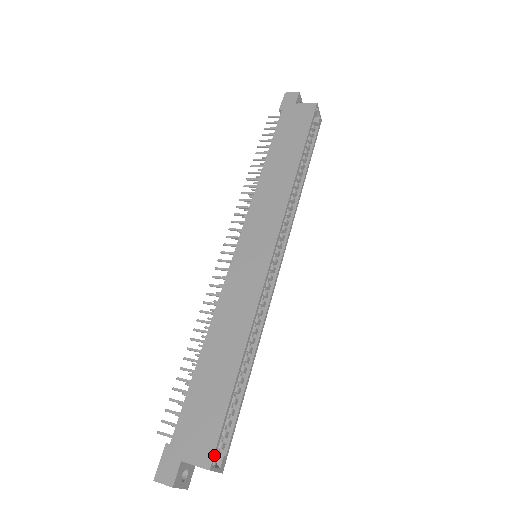
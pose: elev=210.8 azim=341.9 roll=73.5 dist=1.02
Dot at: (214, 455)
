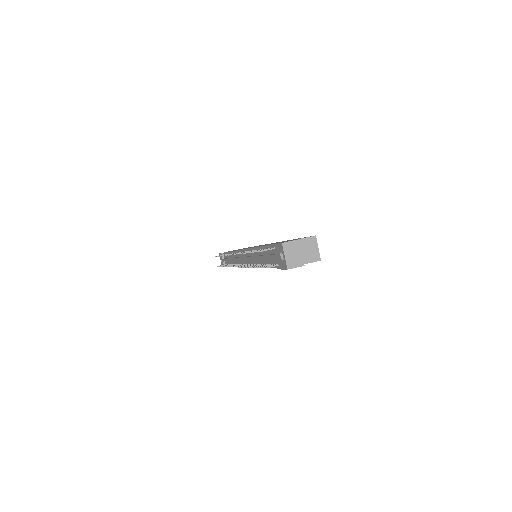
Dot at: occluded
